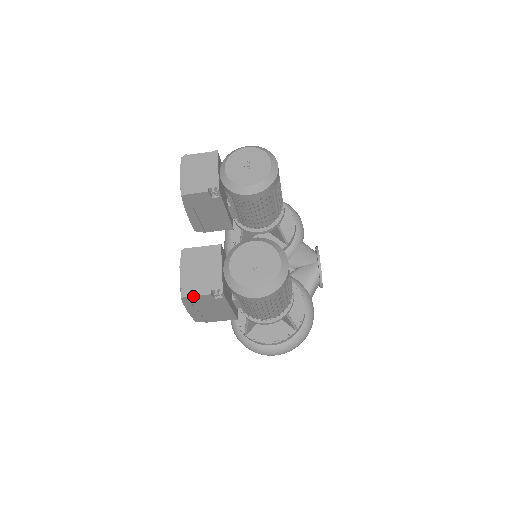
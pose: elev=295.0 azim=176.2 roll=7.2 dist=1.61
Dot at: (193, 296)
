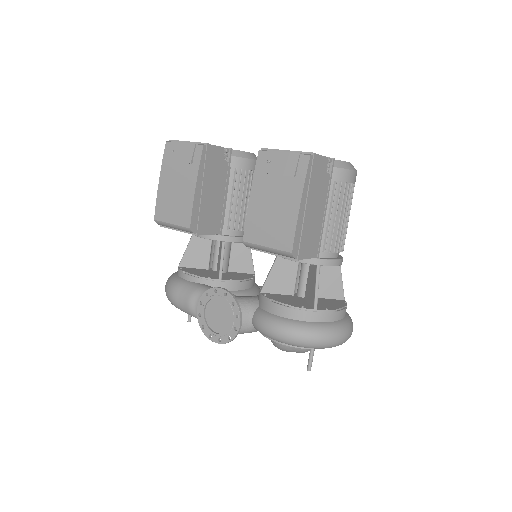
Dot at: (318, 155)
